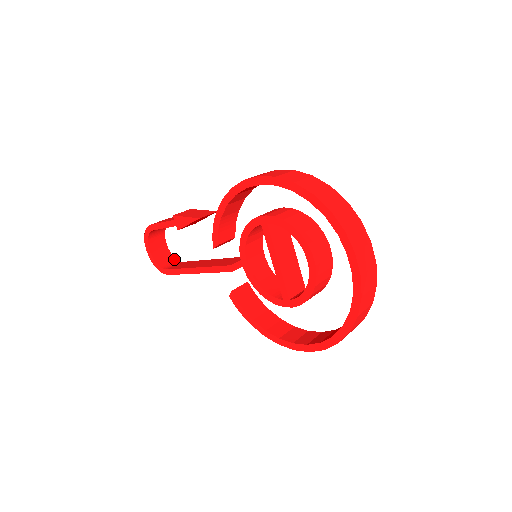
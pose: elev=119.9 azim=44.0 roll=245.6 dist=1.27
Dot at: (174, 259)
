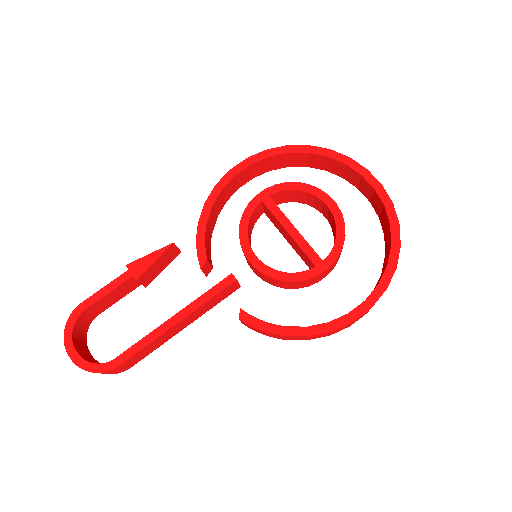
Dot at: occluded
